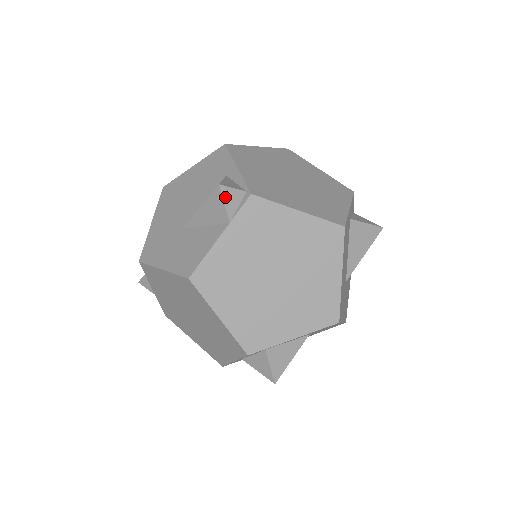
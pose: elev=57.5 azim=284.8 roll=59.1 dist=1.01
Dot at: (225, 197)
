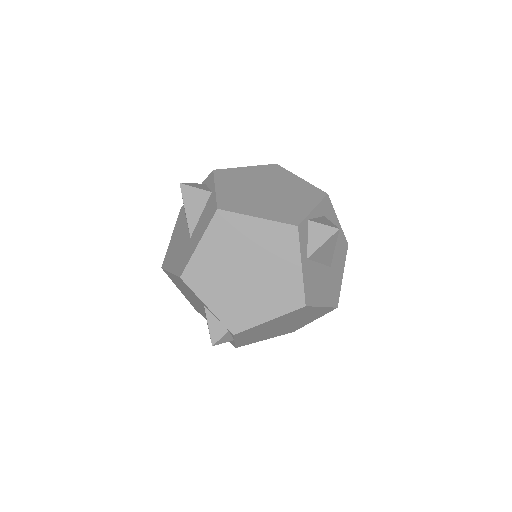
Dot at: (221, 343)
